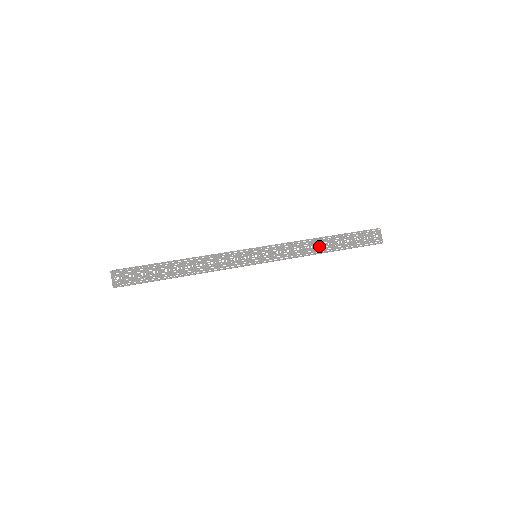
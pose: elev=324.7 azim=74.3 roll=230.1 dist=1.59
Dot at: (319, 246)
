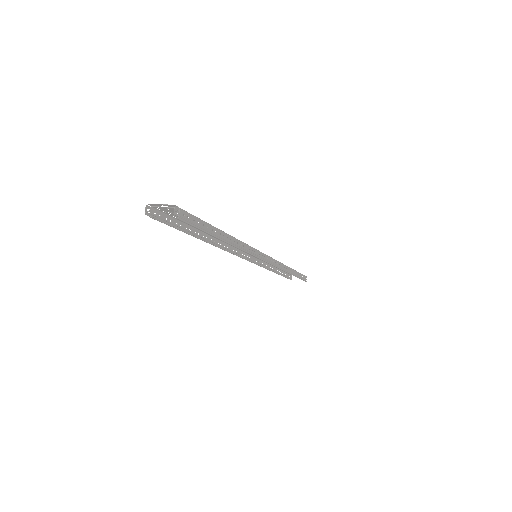
Dot at: occluded
